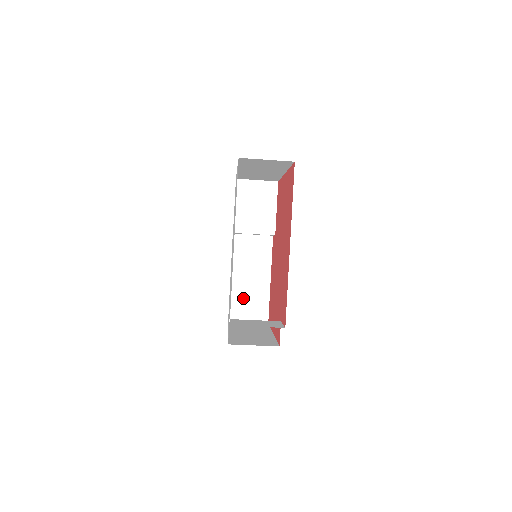
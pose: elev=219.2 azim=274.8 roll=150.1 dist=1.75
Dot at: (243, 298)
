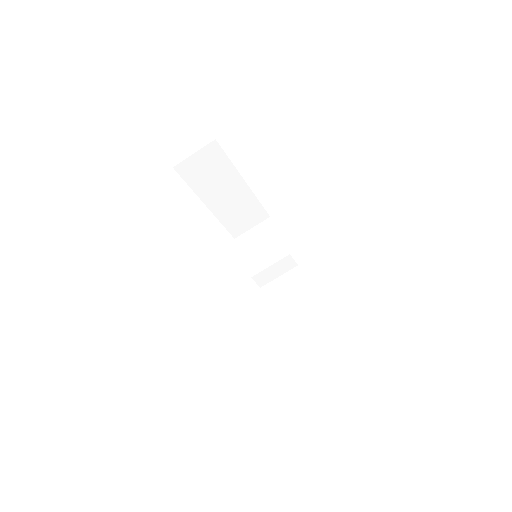
Dot at: (299, 337)
